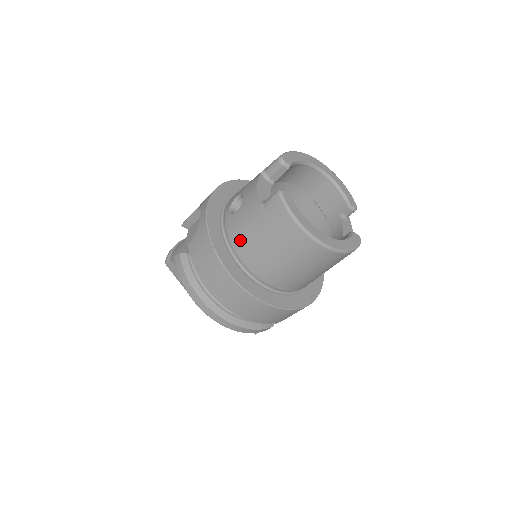
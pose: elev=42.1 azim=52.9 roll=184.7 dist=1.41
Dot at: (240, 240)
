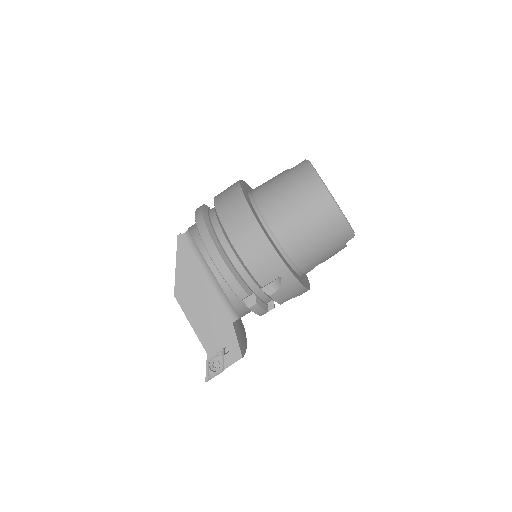
Dot at: (262, 189)
